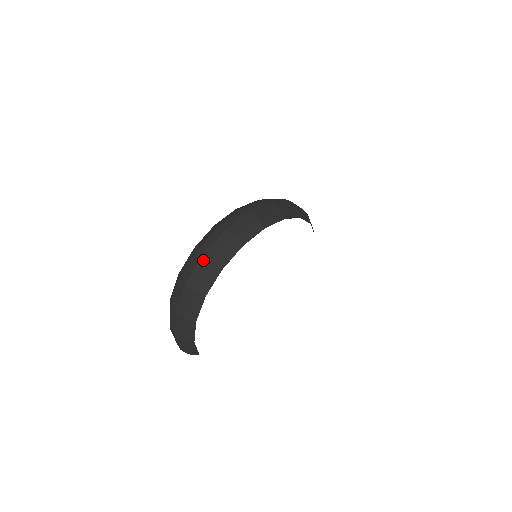
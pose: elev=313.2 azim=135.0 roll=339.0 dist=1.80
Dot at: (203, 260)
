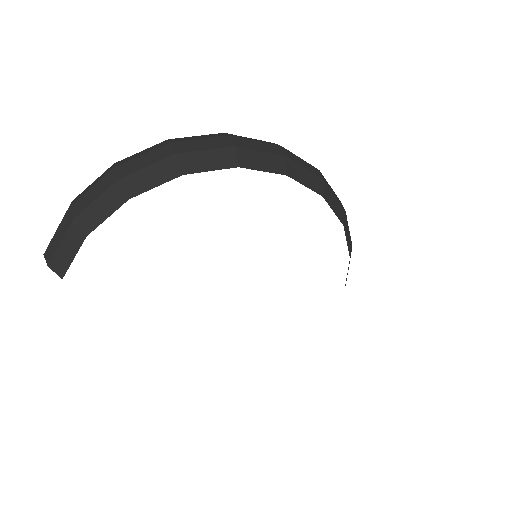
Dot at: (225, 138)
